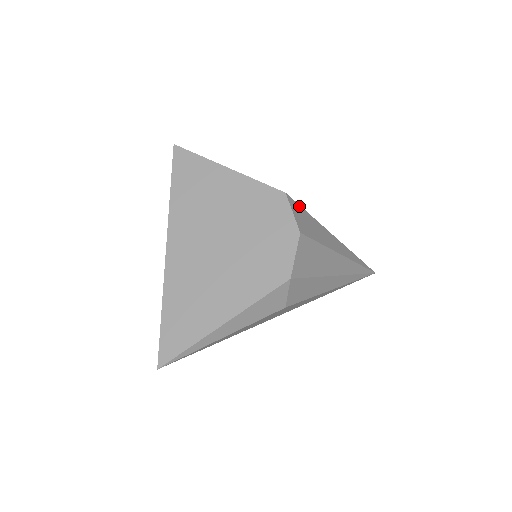
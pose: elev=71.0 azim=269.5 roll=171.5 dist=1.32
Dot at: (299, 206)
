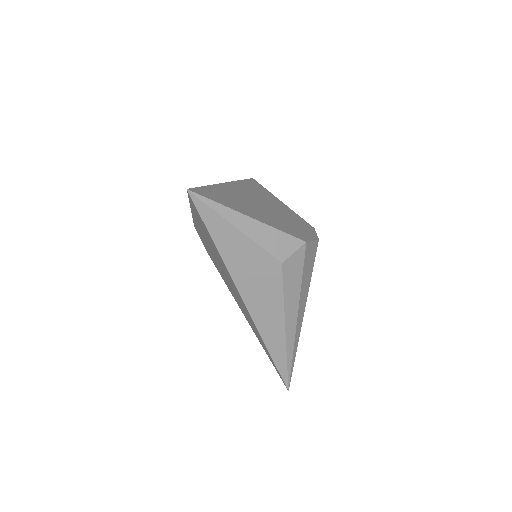
Dot at: occluded
